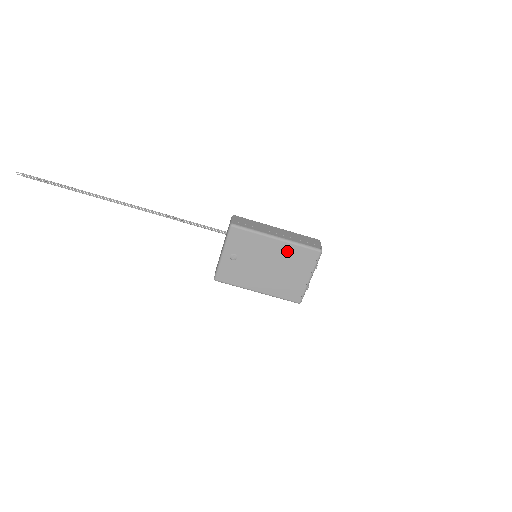
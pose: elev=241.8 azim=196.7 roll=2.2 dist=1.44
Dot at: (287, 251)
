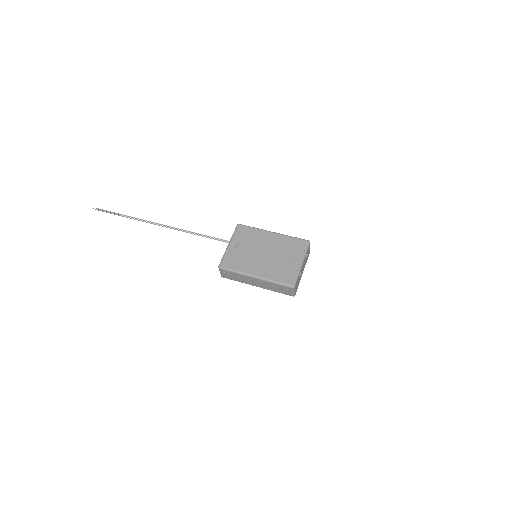
Dot at: (281, 241)
